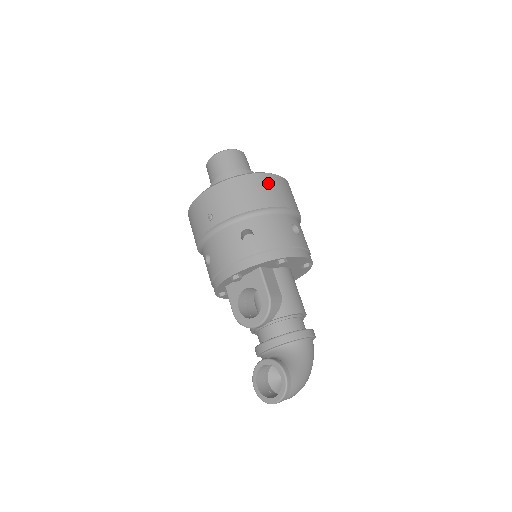
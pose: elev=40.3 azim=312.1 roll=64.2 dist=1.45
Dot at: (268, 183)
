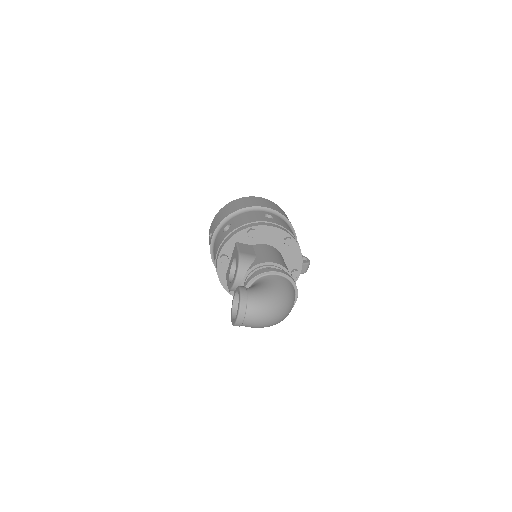
Dot at: (247, 200)
